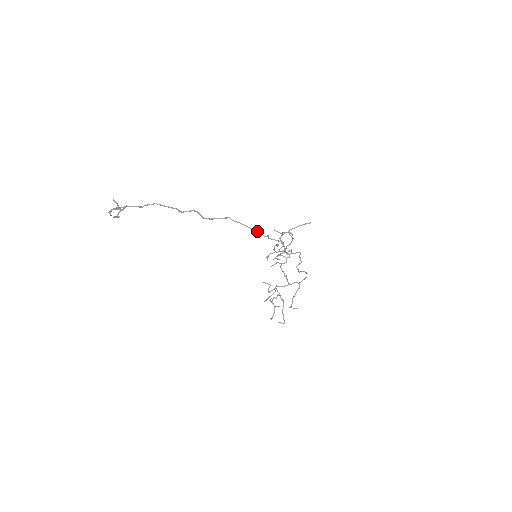
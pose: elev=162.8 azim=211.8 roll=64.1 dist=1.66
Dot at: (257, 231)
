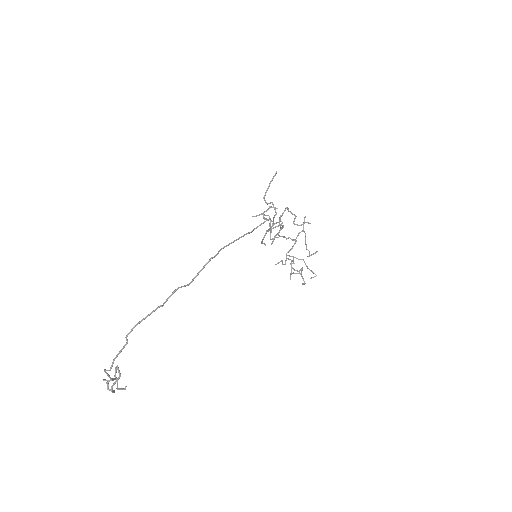
Dot at: (241, 237)
